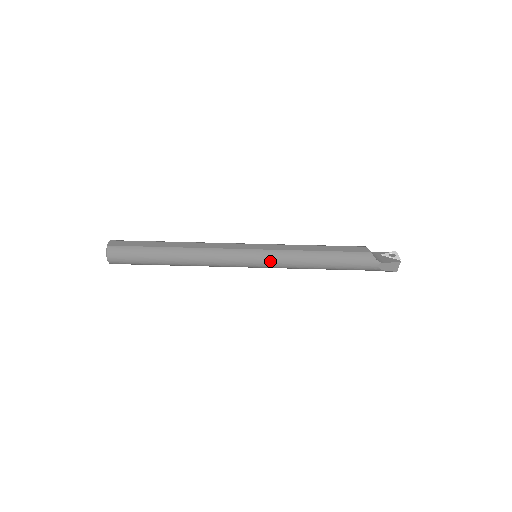
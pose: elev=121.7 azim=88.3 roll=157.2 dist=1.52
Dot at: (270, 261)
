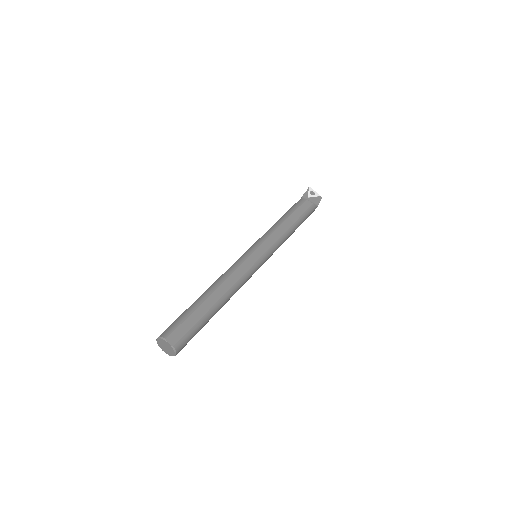
Dot at: (271, 255)
